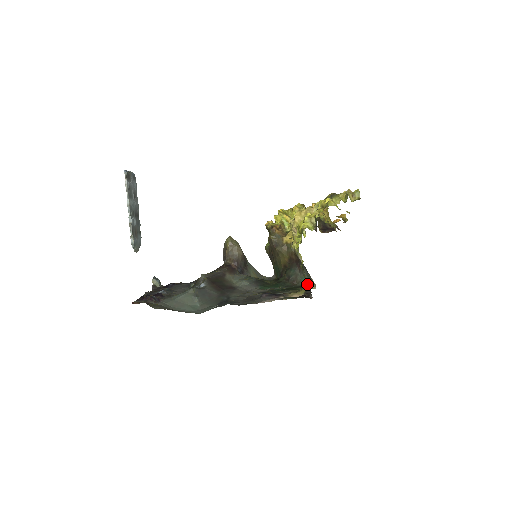
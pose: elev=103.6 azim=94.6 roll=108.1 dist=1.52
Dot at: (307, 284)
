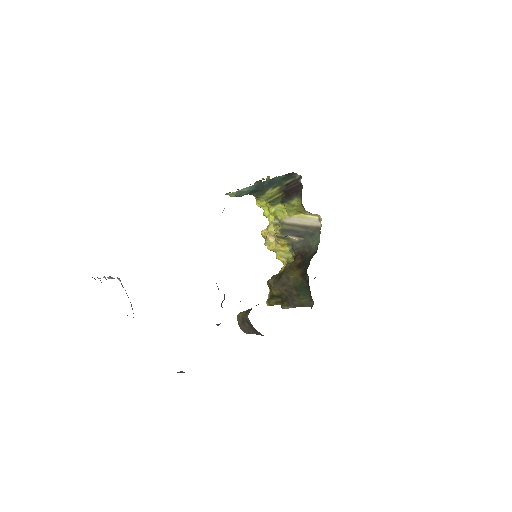
Dot at: (299, 199)
